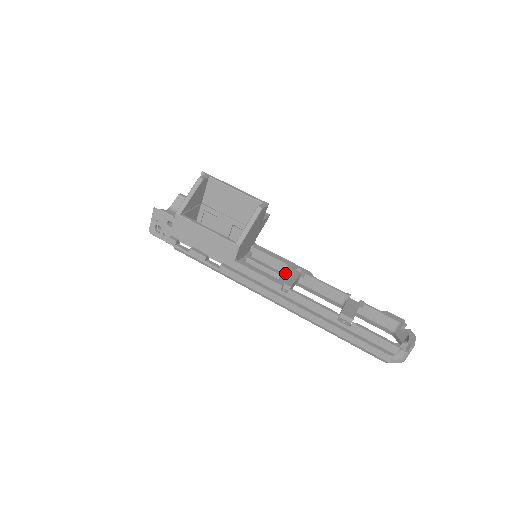
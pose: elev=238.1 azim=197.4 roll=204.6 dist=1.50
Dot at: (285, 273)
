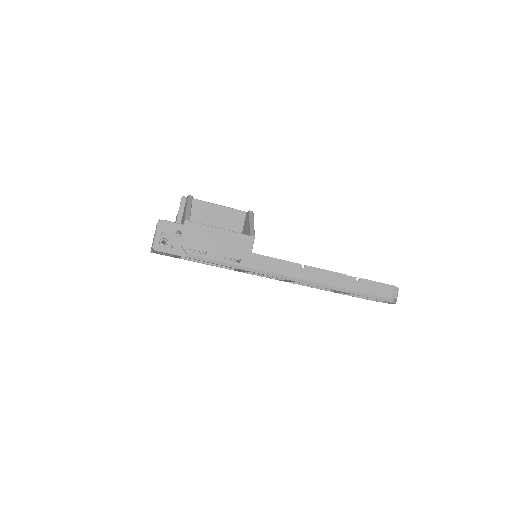
Dot at: occluded
